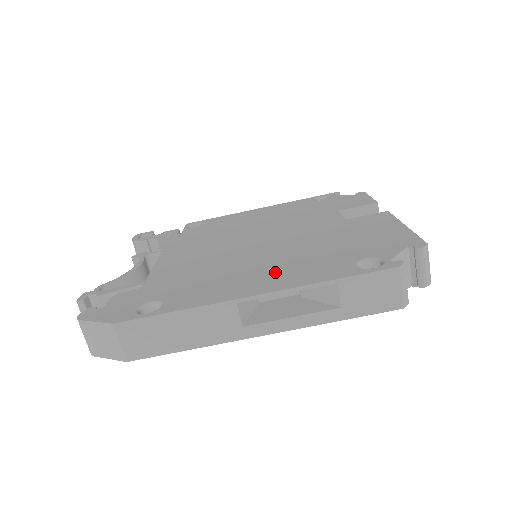
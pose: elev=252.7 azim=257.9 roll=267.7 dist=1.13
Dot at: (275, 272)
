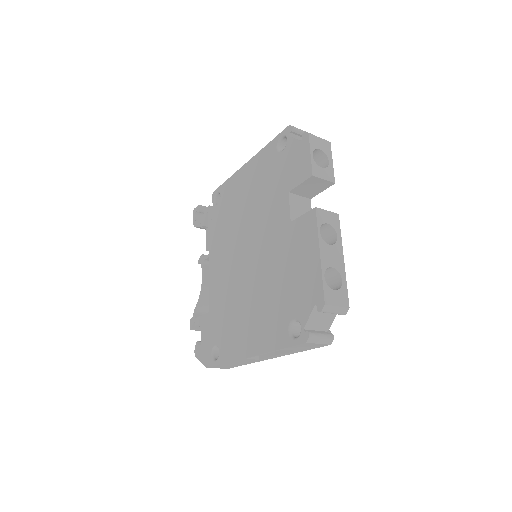
Dot at: (256, 324)
